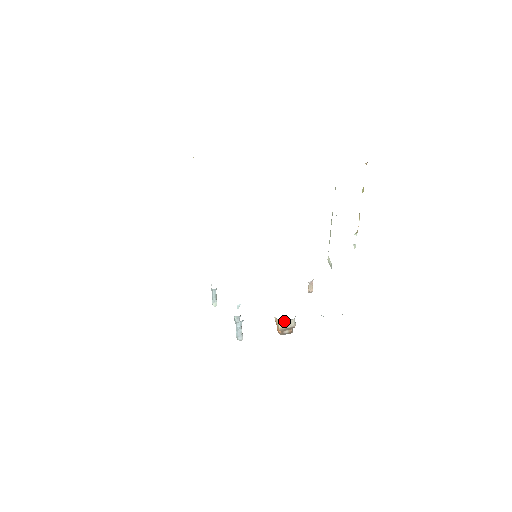
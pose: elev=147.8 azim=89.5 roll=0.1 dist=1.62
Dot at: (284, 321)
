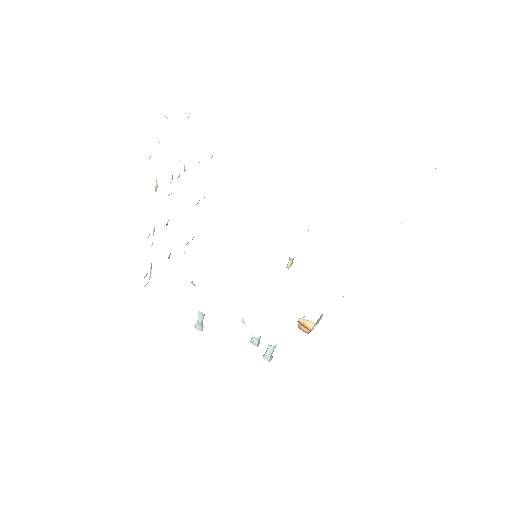
Dot at: (318, 320)
